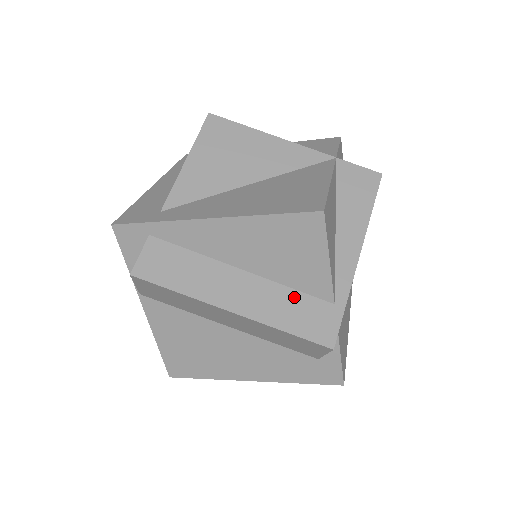
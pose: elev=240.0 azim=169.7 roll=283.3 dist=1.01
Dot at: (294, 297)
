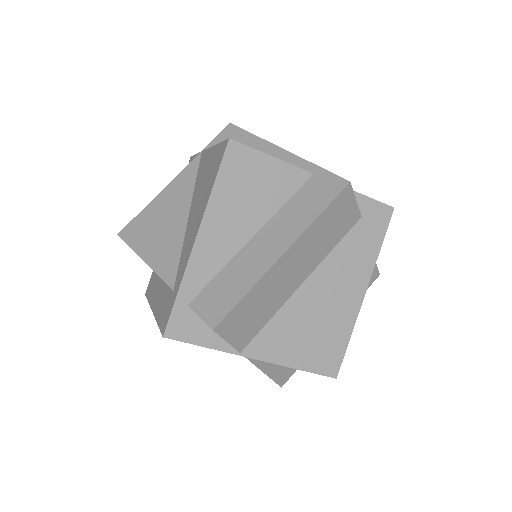
Dot at: (294, 202)
